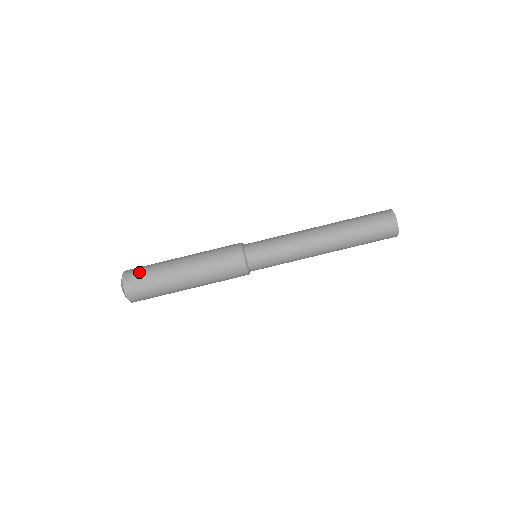
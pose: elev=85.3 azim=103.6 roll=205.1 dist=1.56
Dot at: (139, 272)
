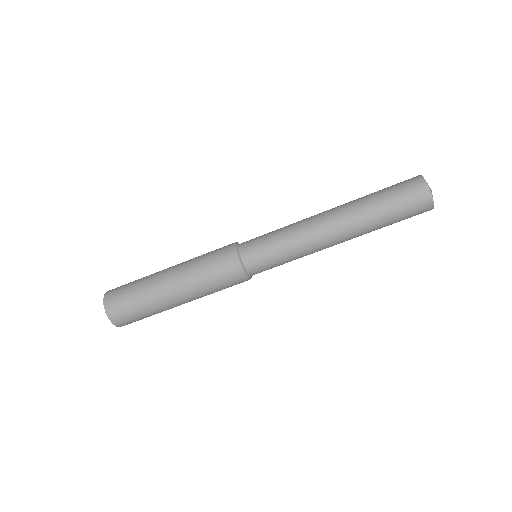
Dot at: (121, 295)
